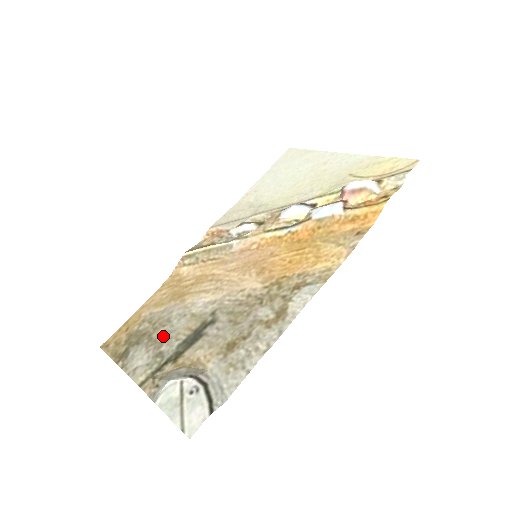
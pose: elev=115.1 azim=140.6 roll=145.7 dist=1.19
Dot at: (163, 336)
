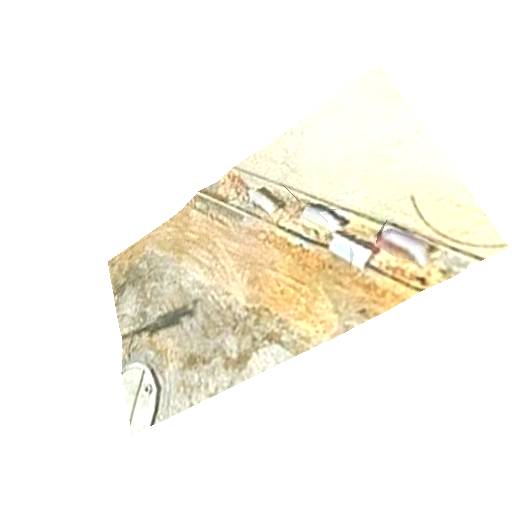
Dot at: (152, 294)
